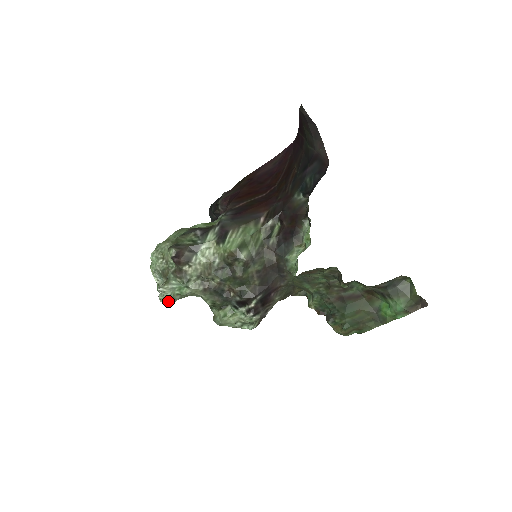
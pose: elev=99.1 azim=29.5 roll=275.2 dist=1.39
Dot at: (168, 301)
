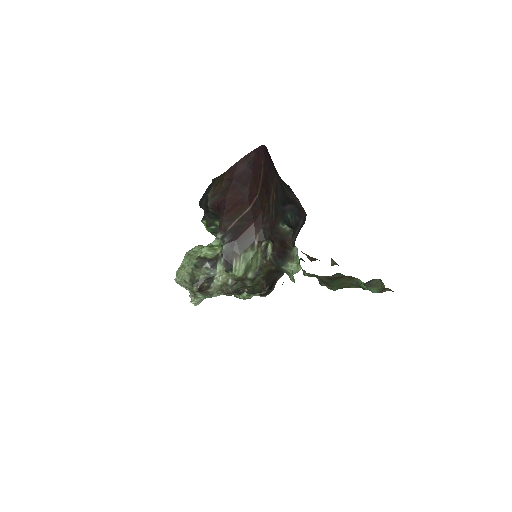
Dot at: occluded
